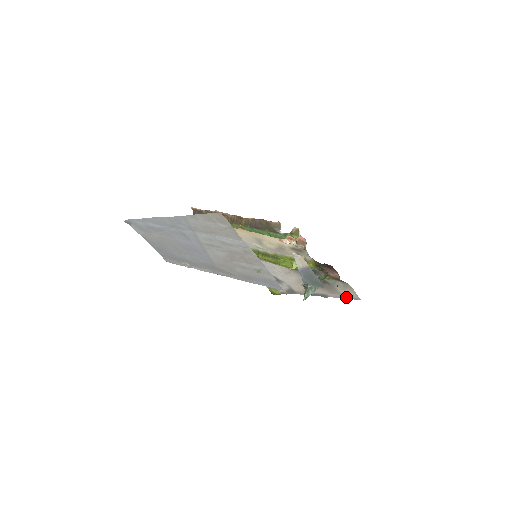
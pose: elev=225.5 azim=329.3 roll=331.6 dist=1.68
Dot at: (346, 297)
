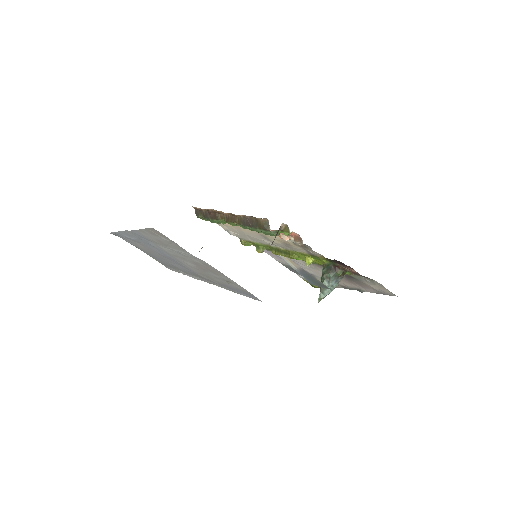
Dot at: (381, 293)
